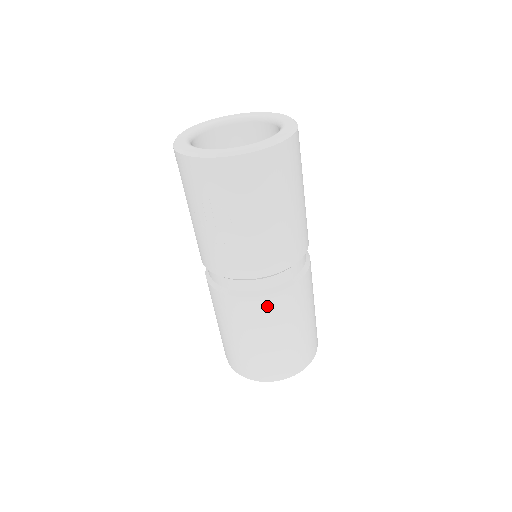
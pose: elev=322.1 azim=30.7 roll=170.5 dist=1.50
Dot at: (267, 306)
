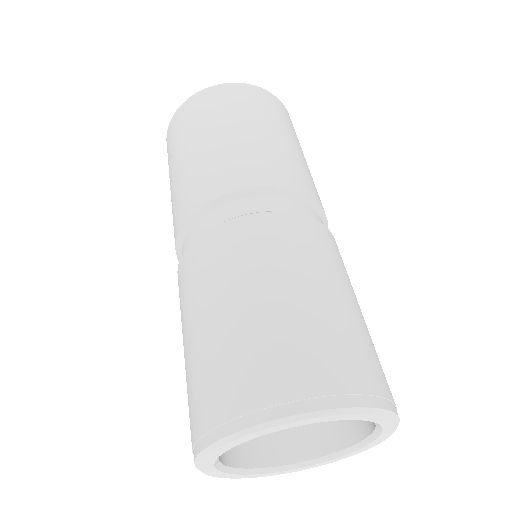
Dot at: (206, 250)
